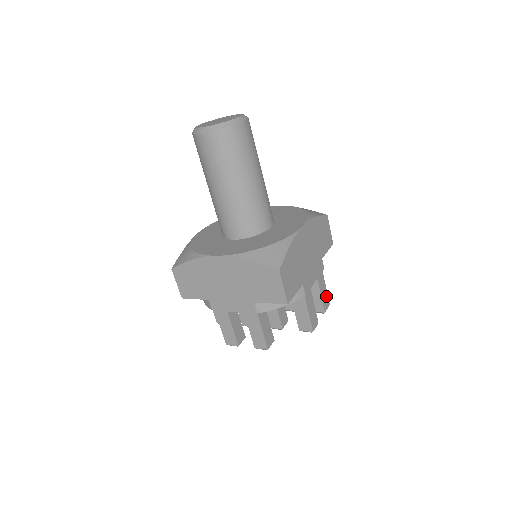
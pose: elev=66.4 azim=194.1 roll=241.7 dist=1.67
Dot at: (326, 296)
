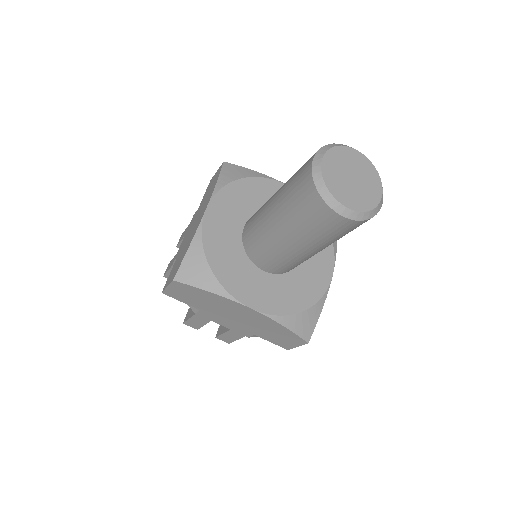
Dot at: occluded
